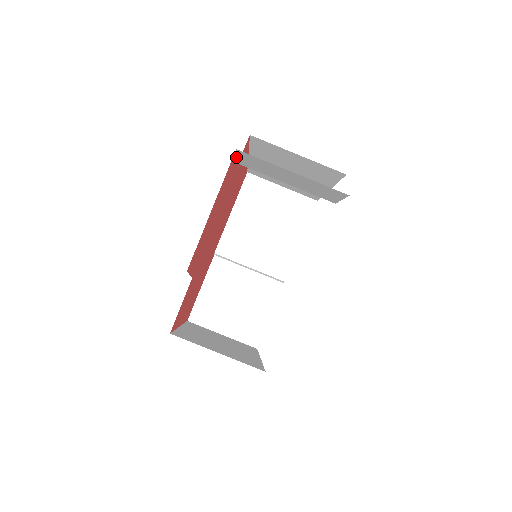
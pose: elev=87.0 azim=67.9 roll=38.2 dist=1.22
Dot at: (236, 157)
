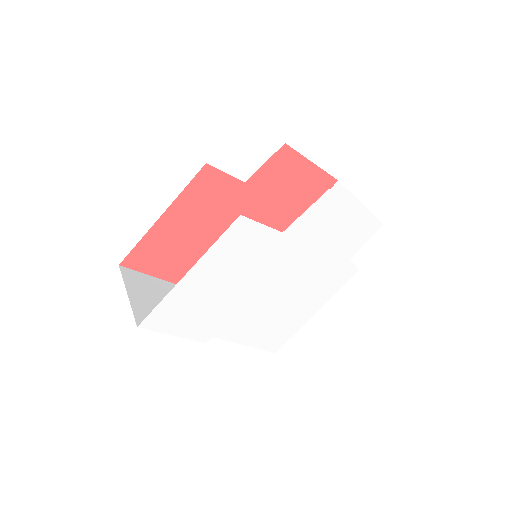
Dot at: occluded
